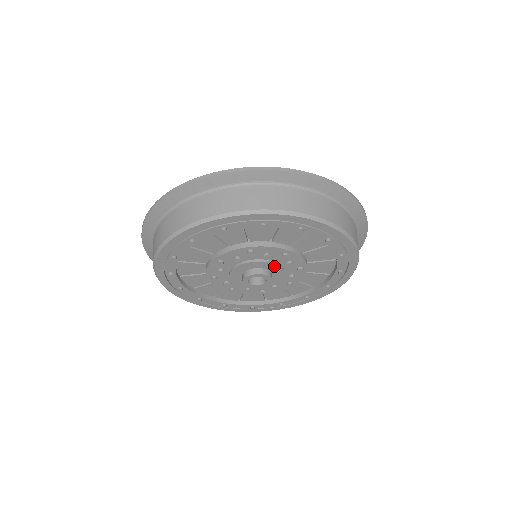
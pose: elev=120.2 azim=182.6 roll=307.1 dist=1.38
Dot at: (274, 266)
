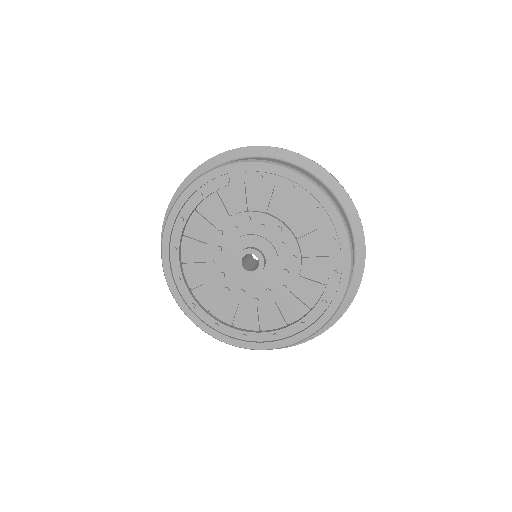
Dot at: (268, 246)
